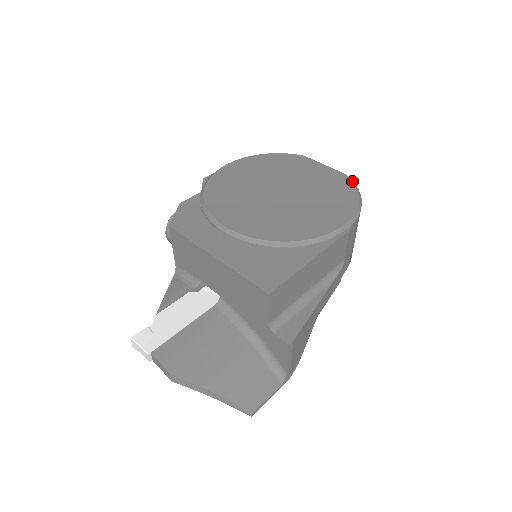
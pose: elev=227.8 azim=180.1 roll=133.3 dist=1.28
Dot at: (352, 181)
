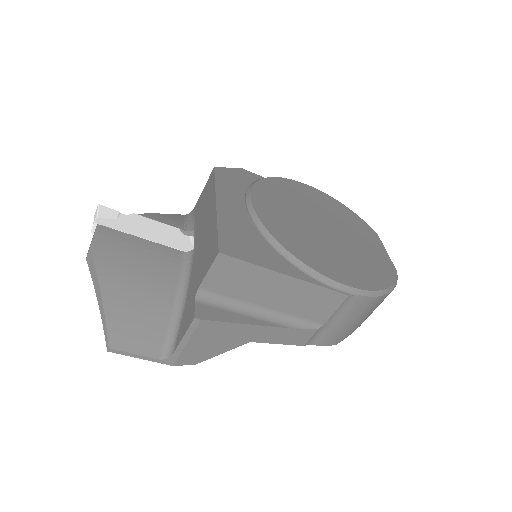
Dot at: (396, 278)
